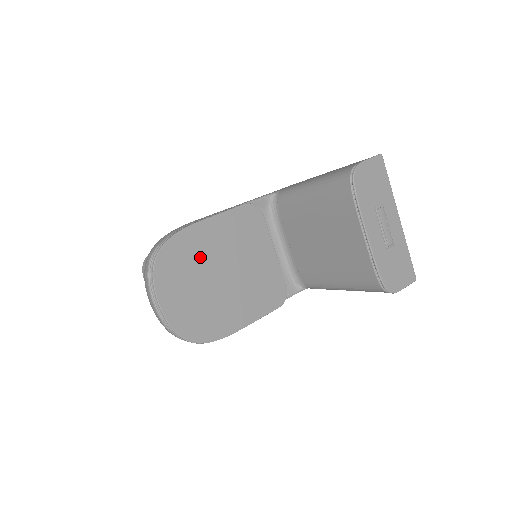
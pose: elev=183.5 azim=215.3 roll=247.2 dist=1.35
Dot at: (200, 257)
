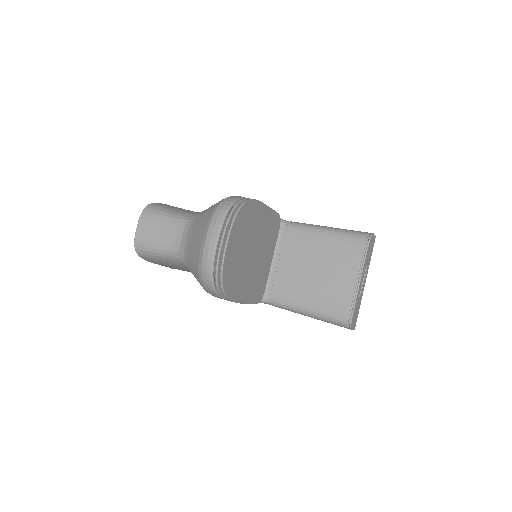
Dot at: (253, 228)
